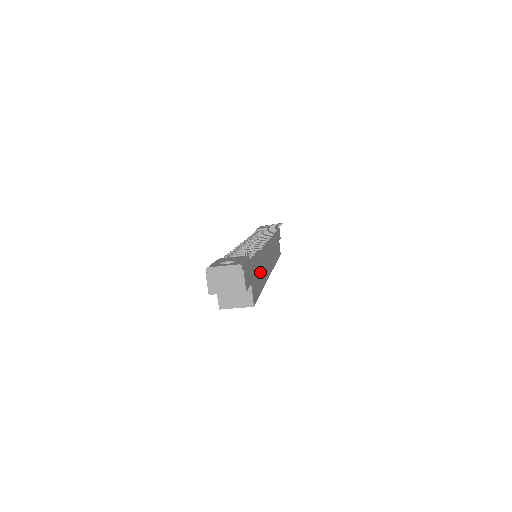
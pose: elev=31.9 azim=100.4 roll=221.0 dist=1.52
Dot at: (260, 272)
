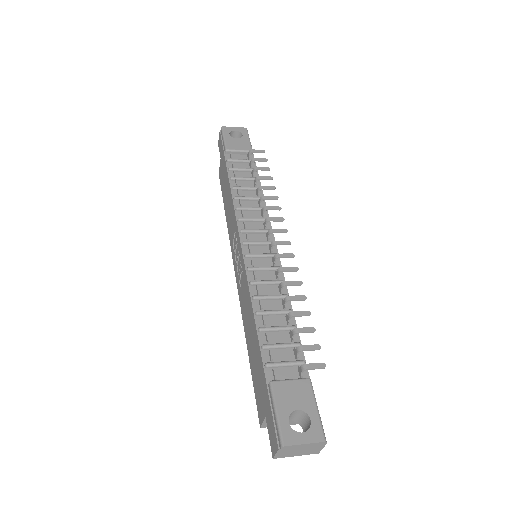
Dot at: occluded
